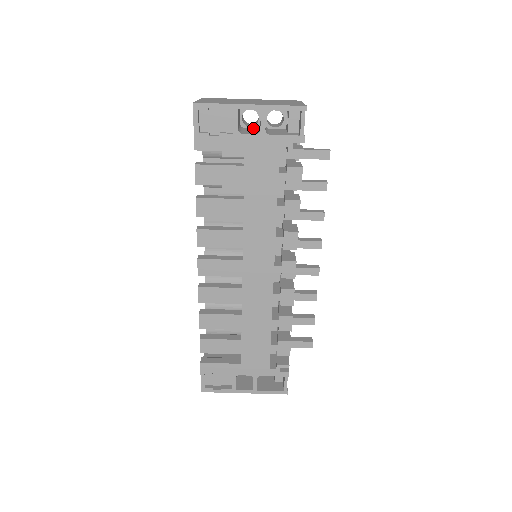
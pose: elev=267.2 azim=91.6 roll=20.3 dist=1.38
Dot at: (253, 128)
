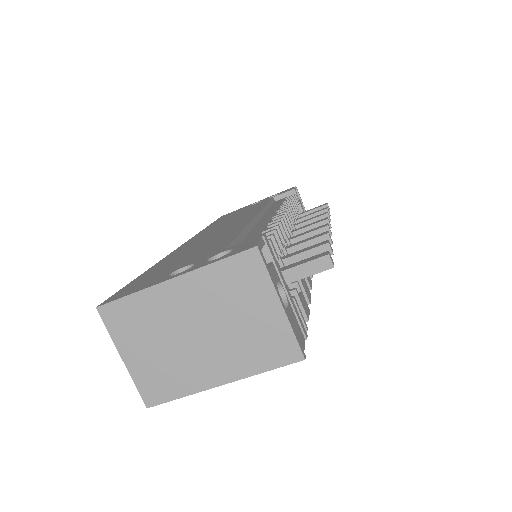
Dot at: occluded
